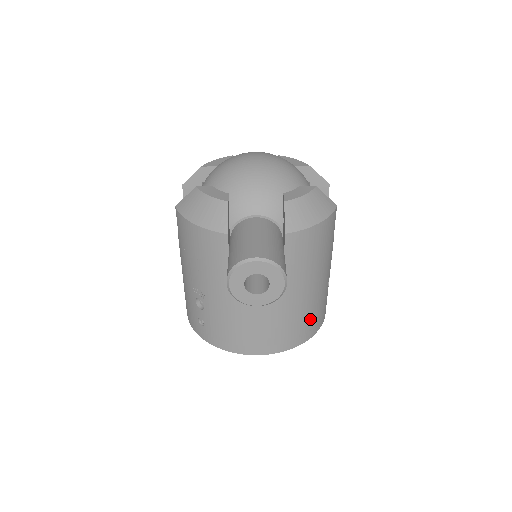
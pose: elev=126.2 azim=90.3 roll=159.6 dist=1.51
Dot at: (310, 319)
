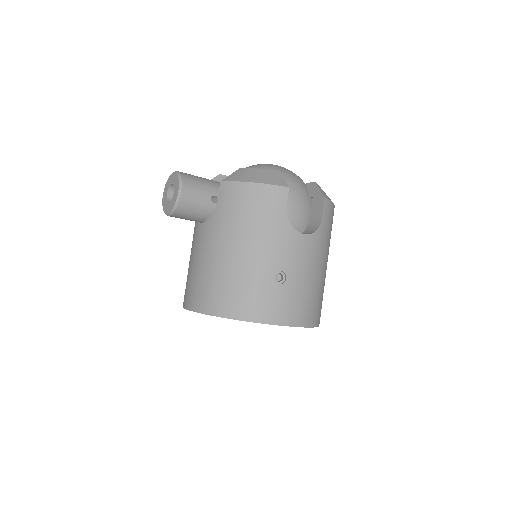
Dot at: (235, 291)
